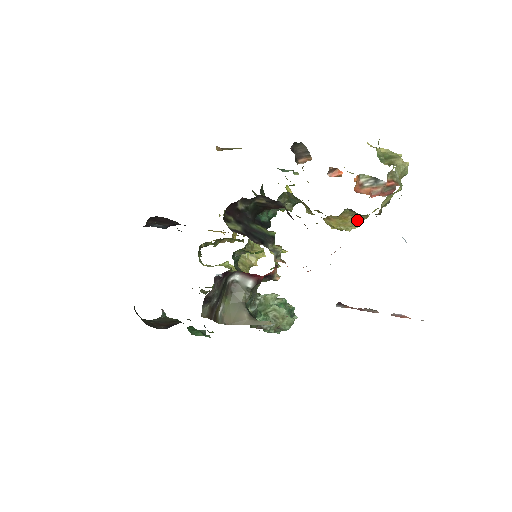
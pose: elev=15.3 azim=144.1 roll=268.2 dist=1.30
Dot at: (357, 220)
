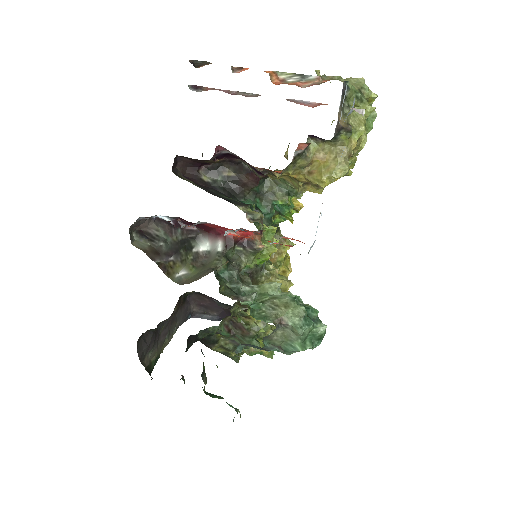
Dot at: (338, 157)
